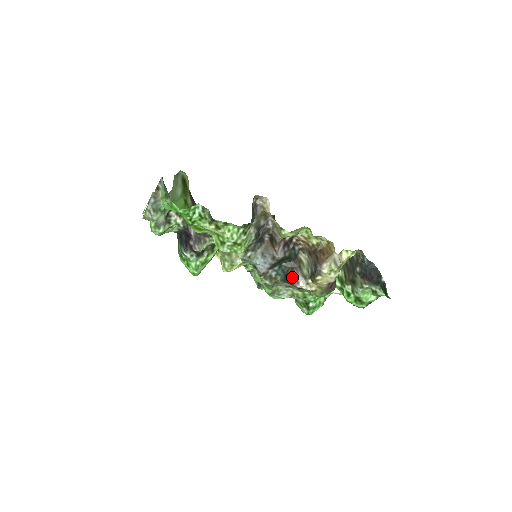
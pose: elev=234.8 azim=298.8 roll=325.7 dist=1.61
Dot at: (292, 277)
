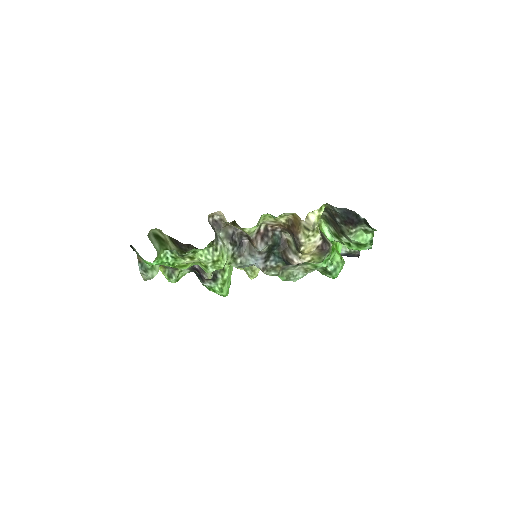
Dot at: (287, 259)
